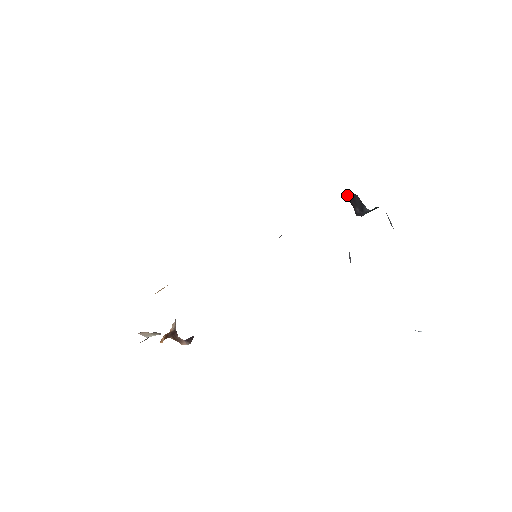
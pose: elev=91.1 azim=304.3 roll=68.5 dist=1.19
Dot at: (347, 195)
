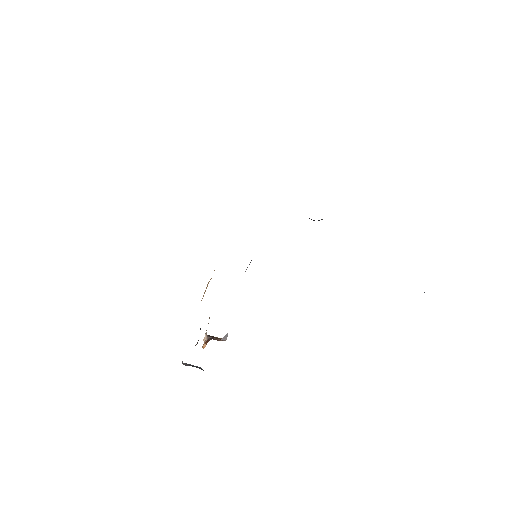
Dot at: occluded
